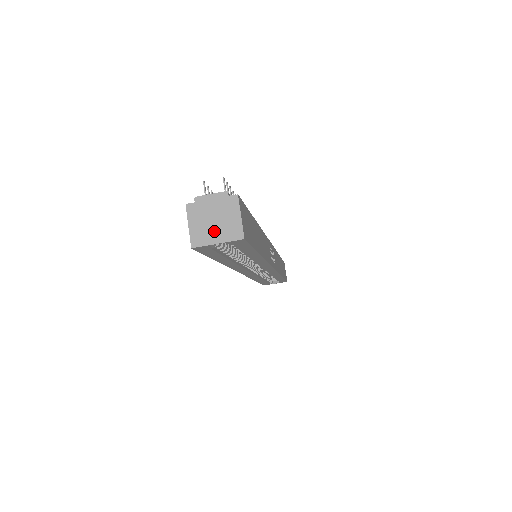
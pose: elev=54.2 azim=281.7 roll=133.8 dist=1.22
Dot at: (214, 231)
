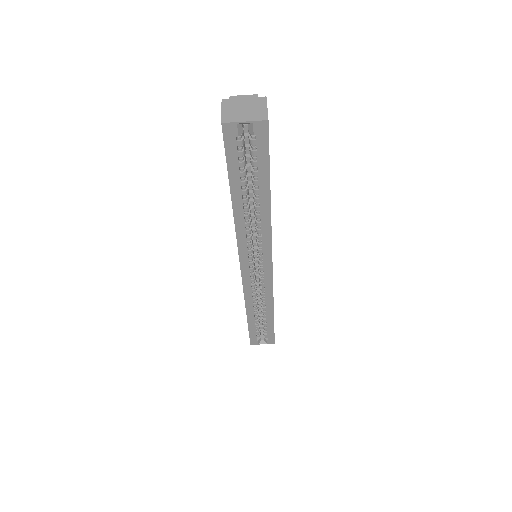
Dot at: (243, 114)
